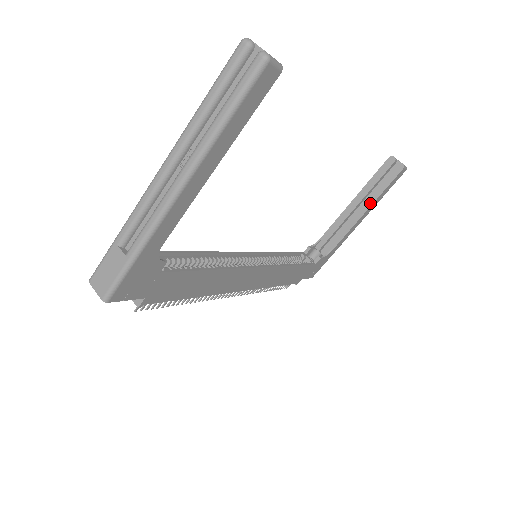
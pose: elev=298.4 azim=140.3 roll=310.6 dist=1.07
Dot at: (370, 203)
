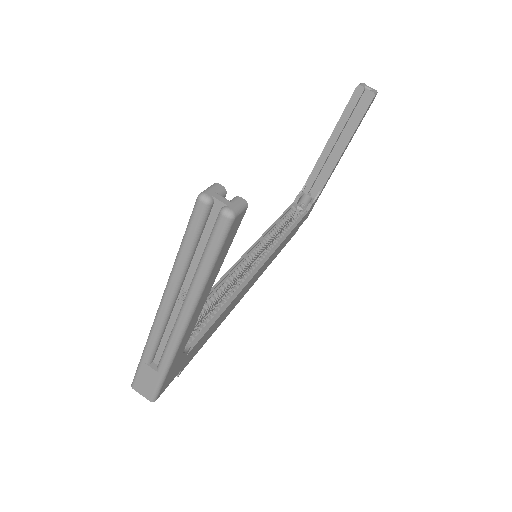
Dot at: (347, 139)
